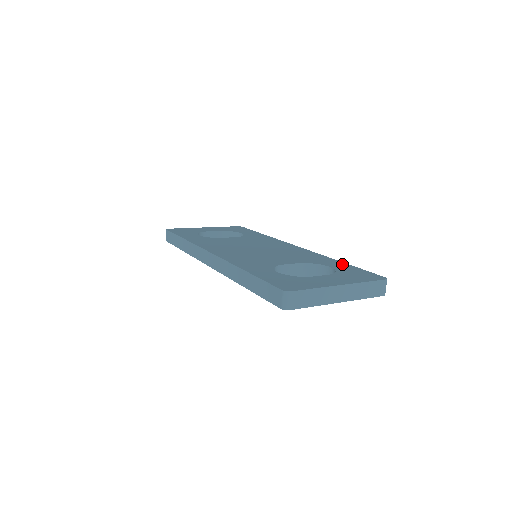
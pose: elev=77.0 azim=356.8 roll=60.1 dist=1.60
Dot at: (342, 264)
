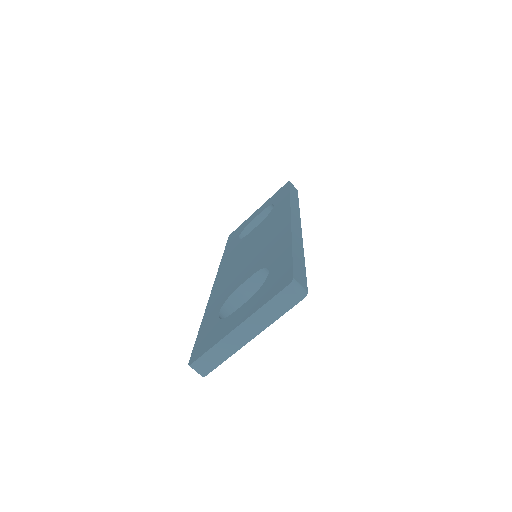
Dot at: (285, 255)
